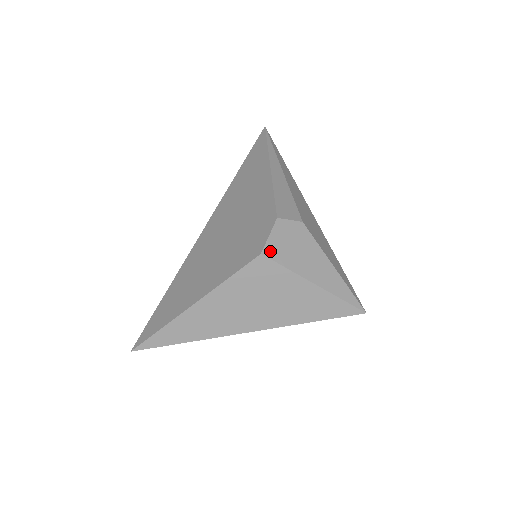
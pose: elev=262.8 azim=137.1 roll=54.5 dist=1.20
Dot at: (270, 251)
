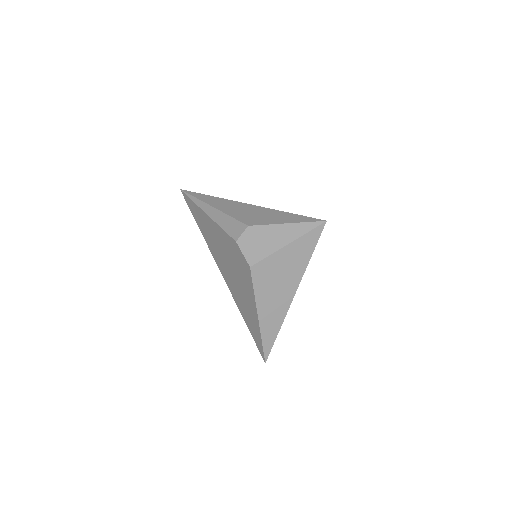
Dot at: (252, 260)
